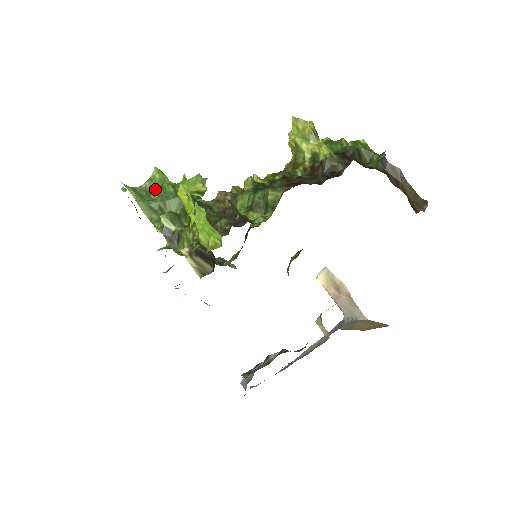
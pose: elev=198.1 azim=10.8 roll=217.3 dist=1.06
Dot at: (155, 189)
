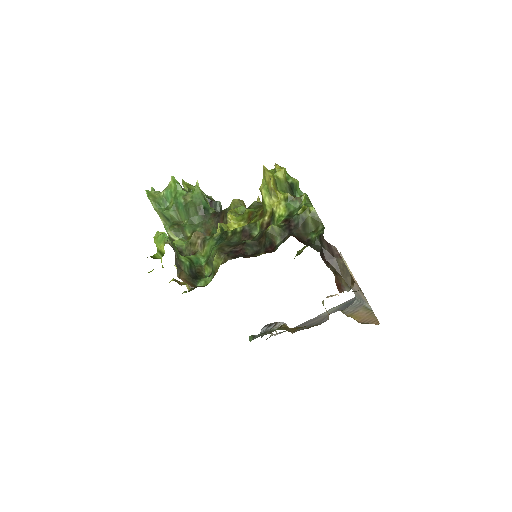
Dot at: (170, 197)
